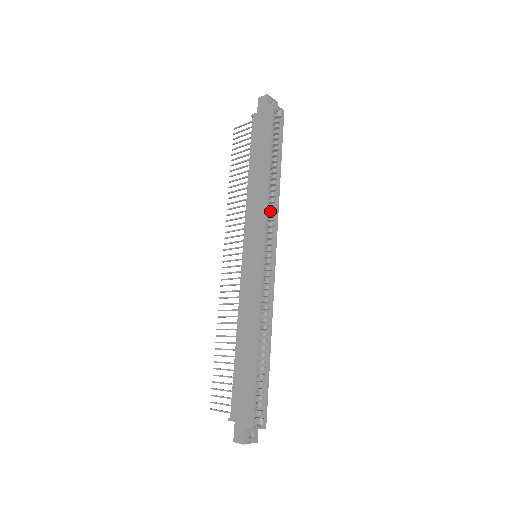
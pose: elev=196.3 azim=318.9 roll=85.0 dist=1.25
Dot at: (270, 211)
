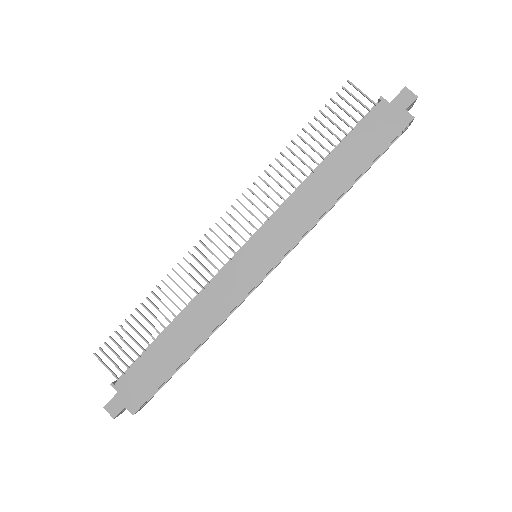
Dot at: occluded
